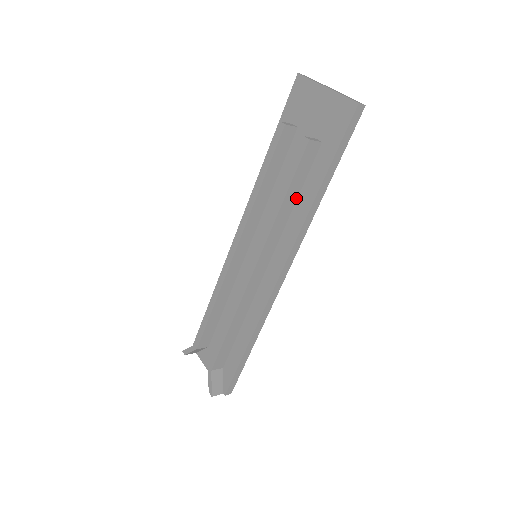
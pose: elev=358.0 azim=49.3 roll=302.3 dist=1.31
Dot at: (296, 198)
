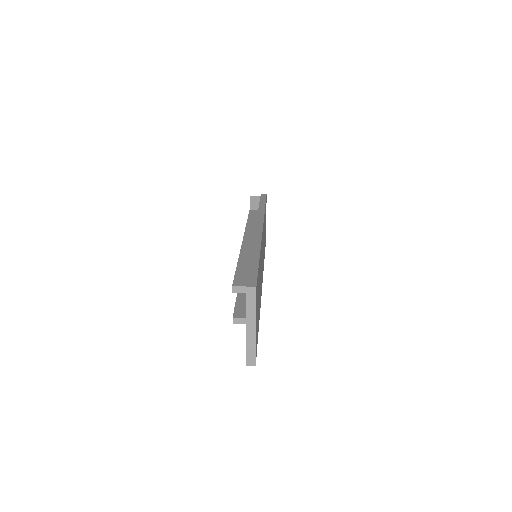
Dot at: occluded
